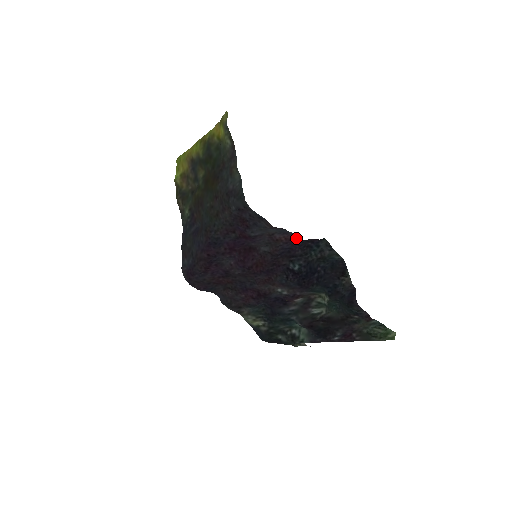
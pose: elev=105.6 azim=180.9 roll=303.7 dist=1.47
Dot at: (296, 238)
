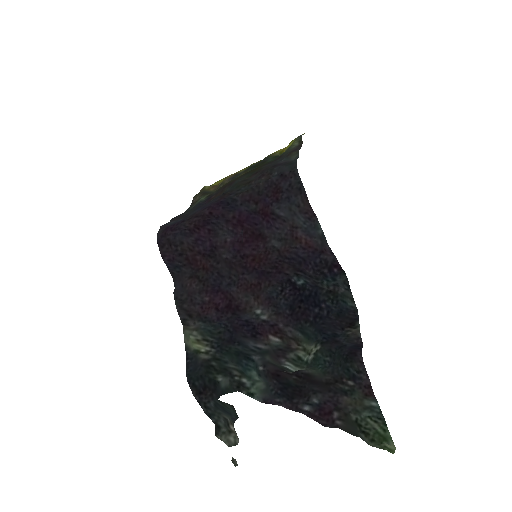
Dot at: (318, 249)
